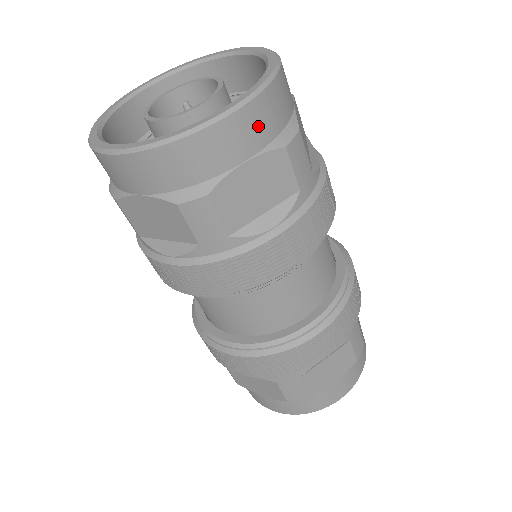
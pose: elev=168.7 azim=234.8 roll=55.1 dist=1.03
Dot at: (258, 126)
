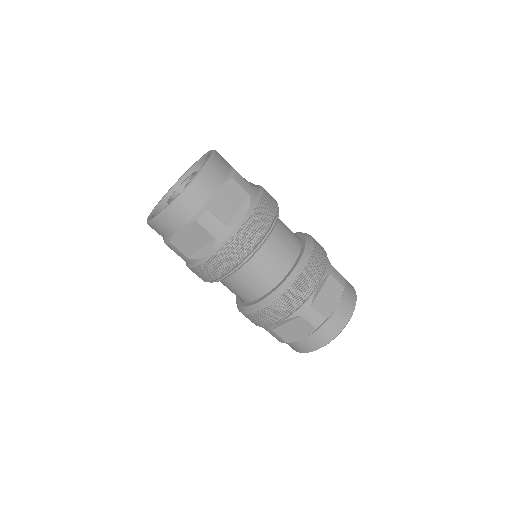
Dot at: (180, 214)
